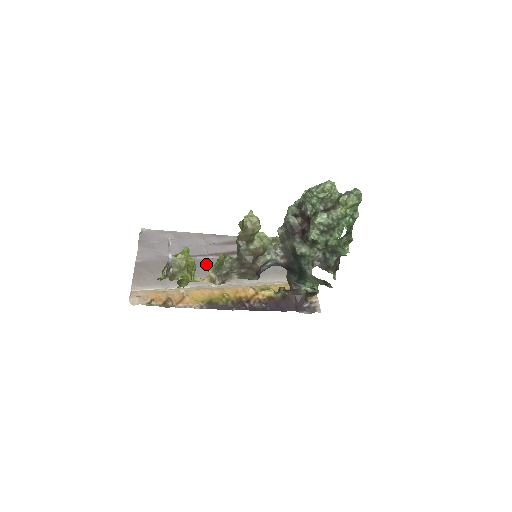
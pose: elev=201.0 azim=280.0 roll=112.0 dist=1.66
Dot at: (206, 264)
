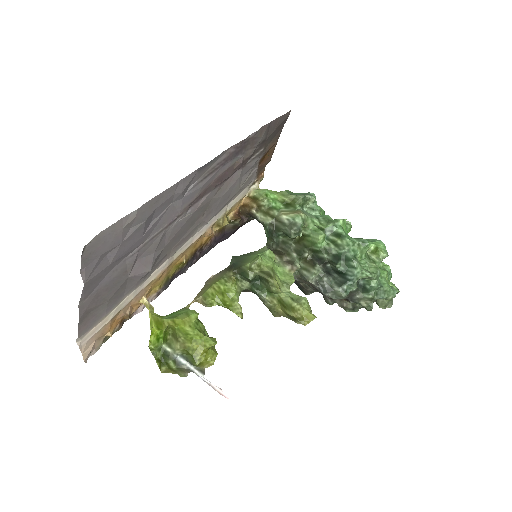
Dot at: (175, 234)
